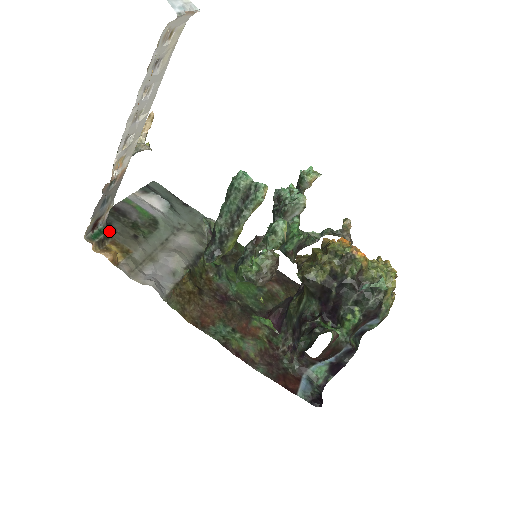
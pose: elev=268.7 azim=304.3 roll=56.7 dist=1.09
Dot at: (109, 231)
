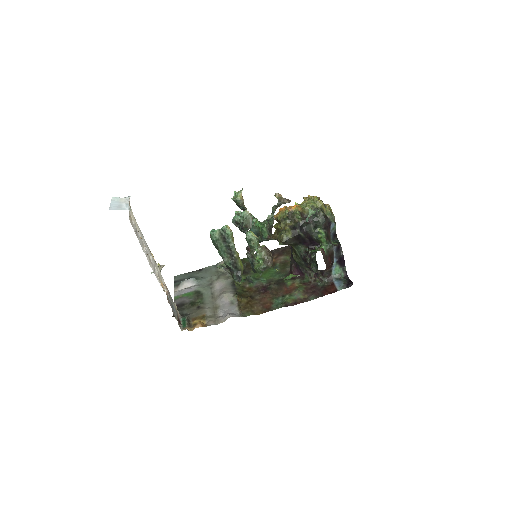
Dot at: (186, 317)
